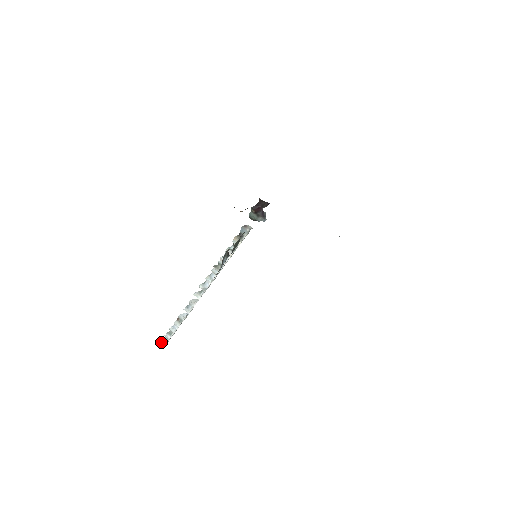
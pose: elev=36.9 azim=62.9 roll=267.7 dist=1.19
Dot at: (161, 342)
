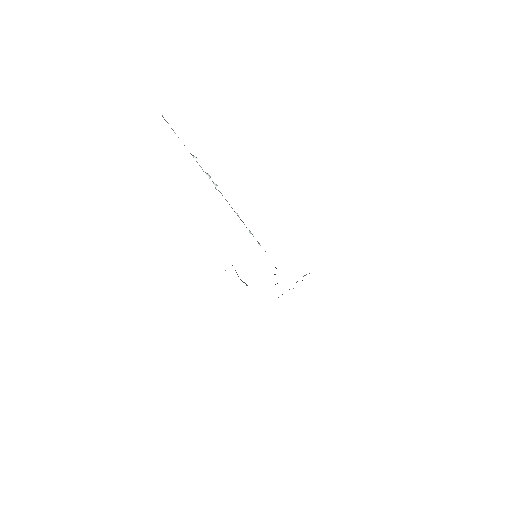
Dot at: occluded
